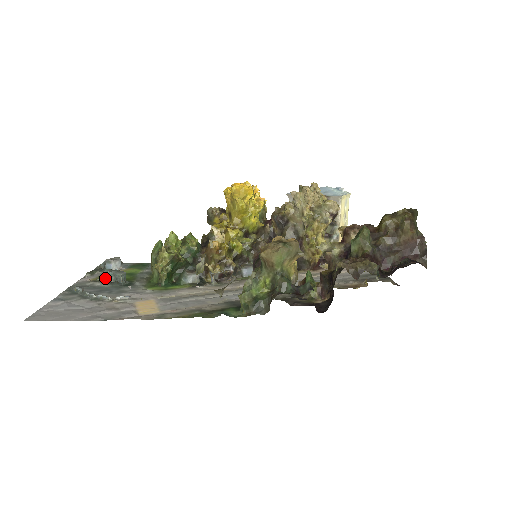
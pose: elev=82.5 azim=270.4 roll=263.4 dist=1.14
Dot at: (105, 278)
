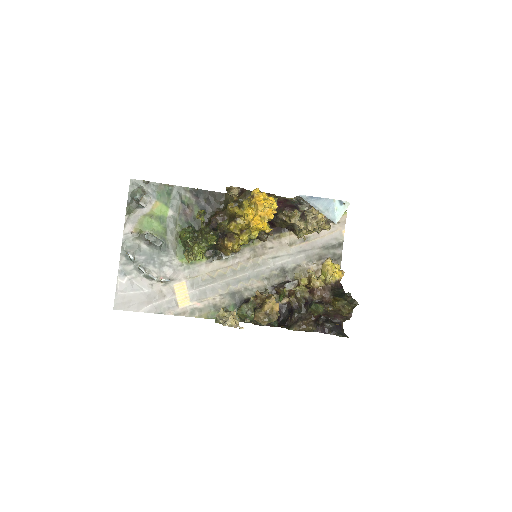
Dot at: (144, 229)
